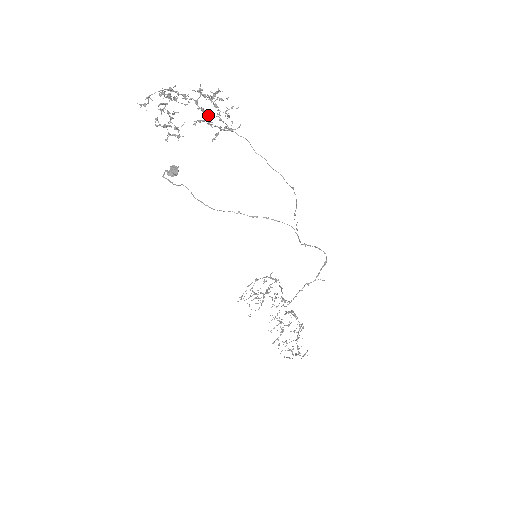
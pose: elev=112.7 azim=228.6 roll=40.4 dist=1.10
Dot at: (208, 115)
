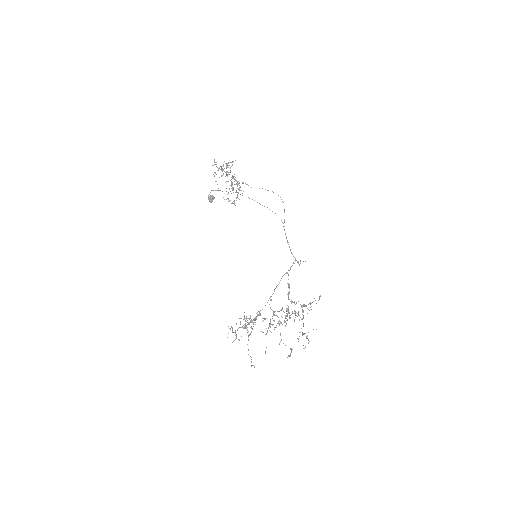
Dot at: (237, 181)
